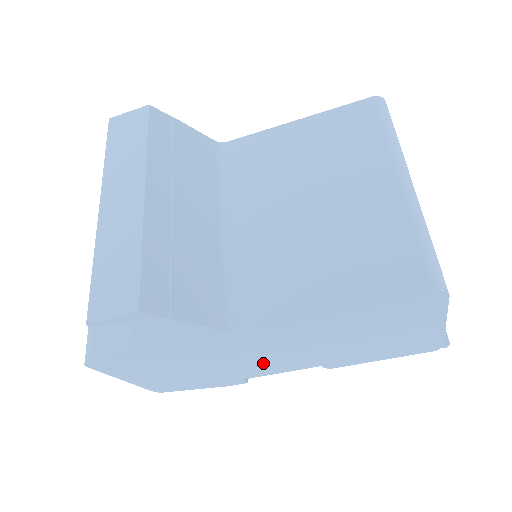
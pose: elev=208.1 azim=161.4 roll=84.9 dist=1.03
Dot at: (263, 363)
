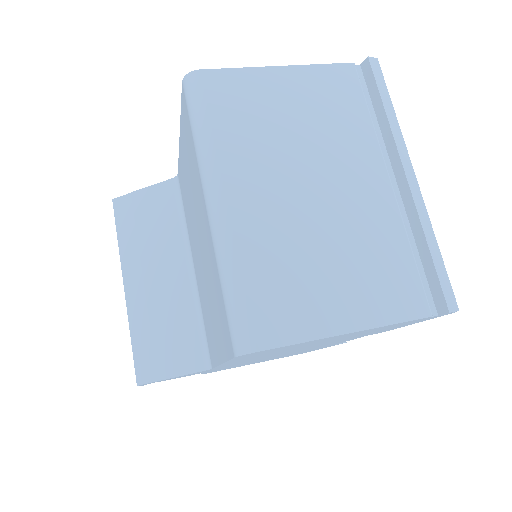
Dot at: occluded
